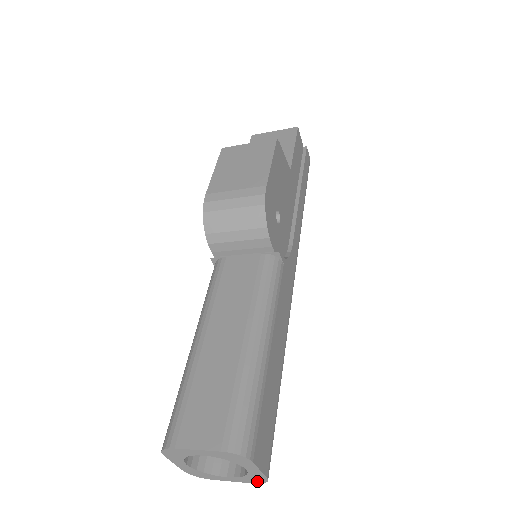
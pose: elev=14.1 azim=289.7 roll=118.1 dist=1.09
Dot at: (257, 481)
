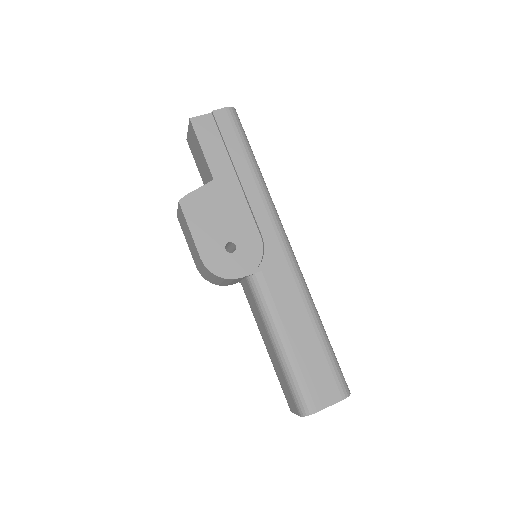
Dot at: occluded
